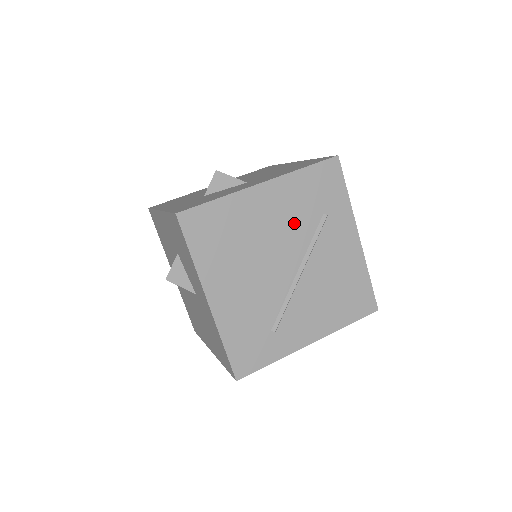
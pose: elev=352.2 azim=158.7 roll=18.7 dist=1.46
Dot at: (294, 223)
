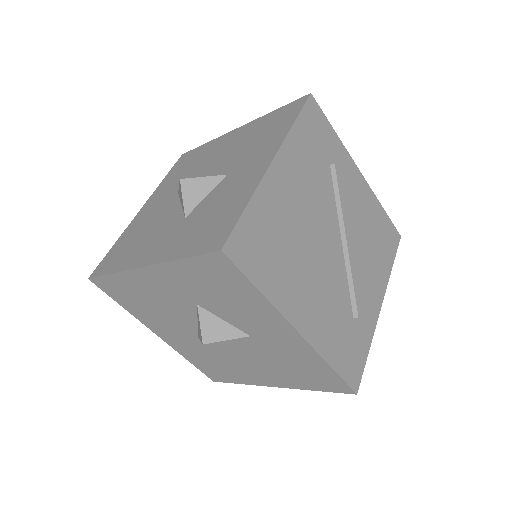
Dot at: (316, 190)
